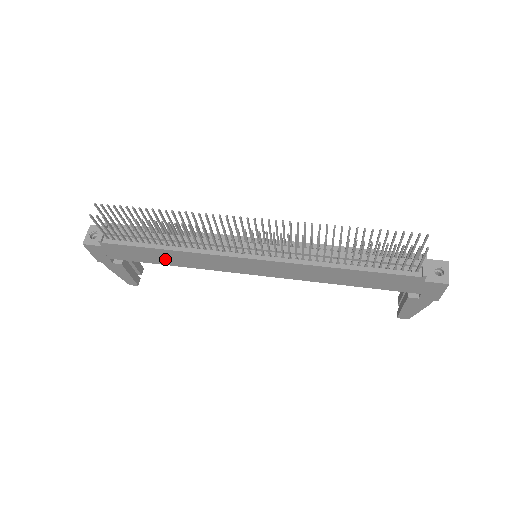
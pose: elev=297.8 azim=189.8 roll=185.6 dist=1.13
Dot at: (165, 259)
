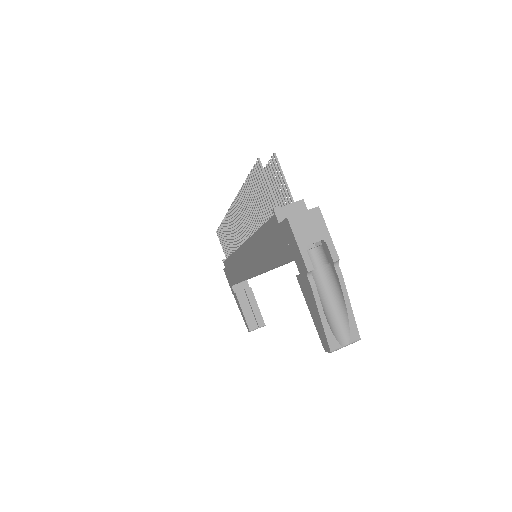
Dot at: (235, 273)
